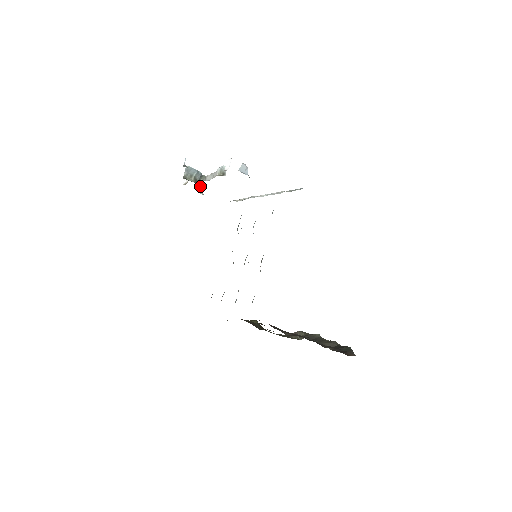
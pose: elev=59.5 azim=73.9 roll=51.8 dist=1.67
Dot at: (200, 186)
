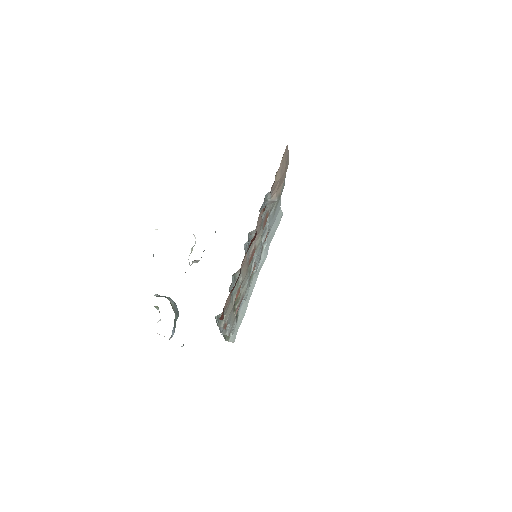
Dot at: occluded
